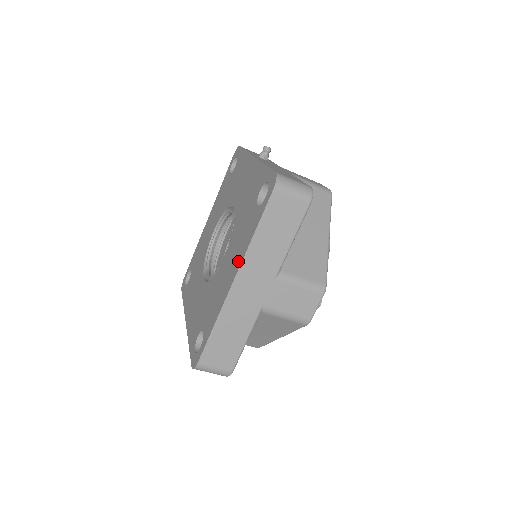
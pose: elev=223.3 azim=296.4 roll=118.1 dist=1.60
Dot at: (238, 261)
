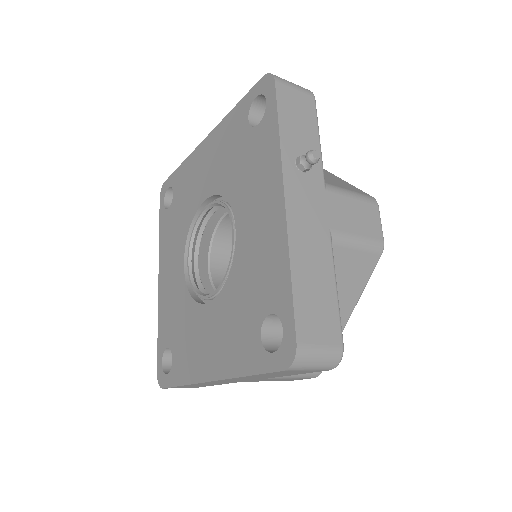
Dot at: (220, 366)
